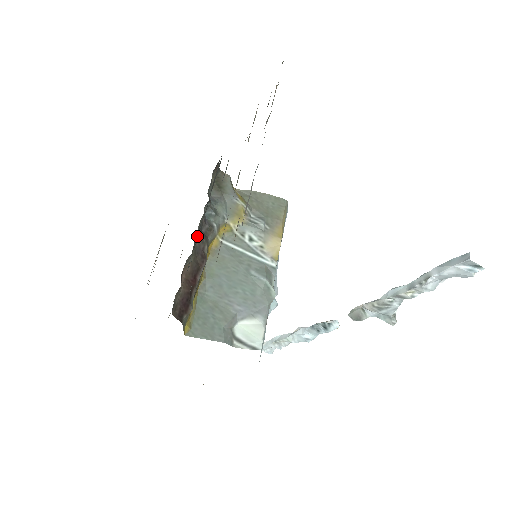
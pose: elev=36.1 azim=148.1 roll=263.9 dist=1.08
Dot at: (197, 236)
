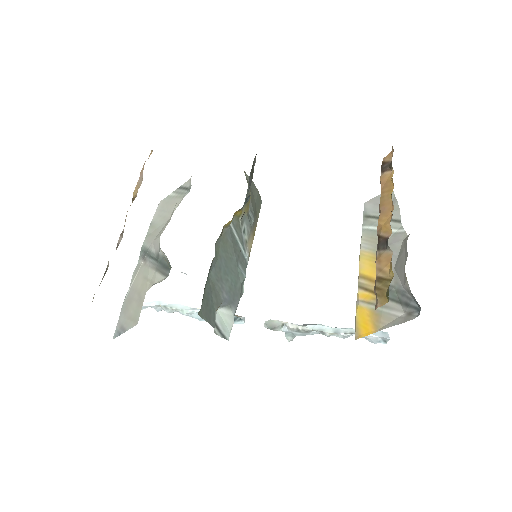
Dot at: occluded
